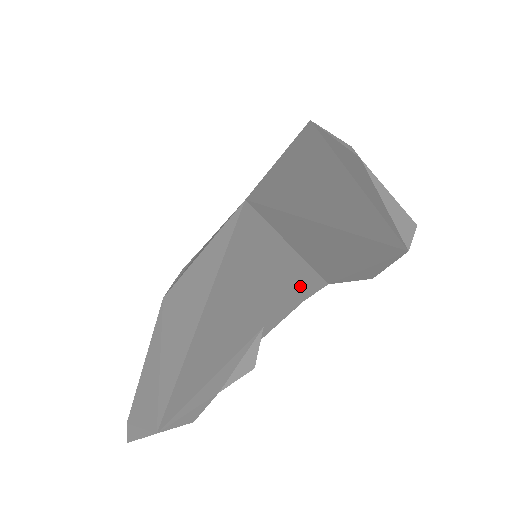
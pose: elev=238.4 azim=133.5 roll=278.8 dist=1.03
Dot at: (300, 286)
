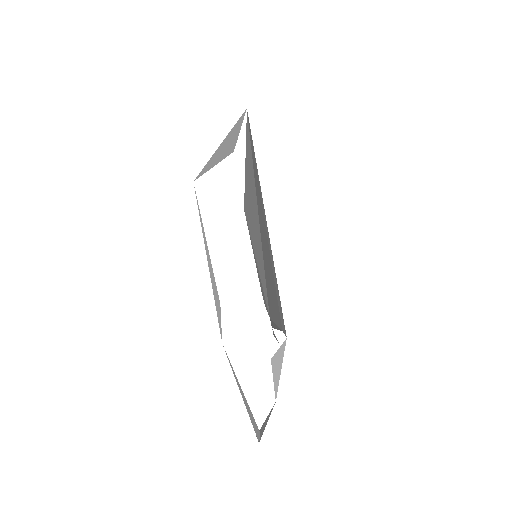
Dot at: (280, 315)
